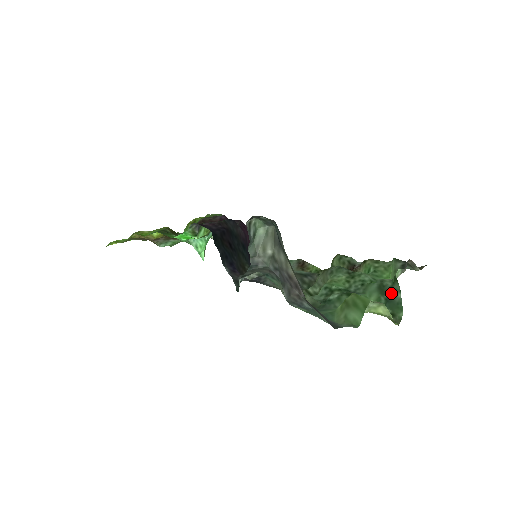
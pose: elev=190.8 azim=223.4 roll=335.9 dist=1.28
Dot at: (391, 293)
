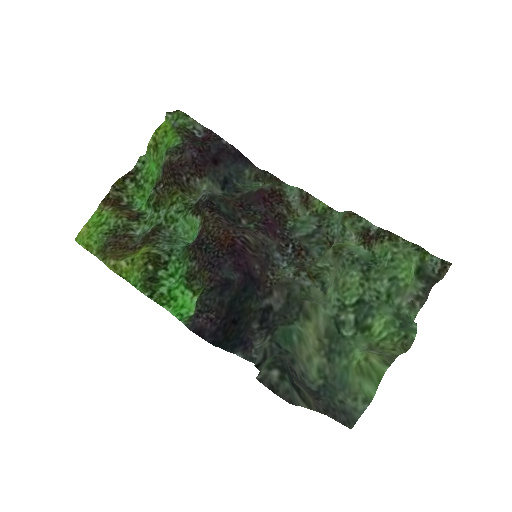
Dot at: (407, 323)
